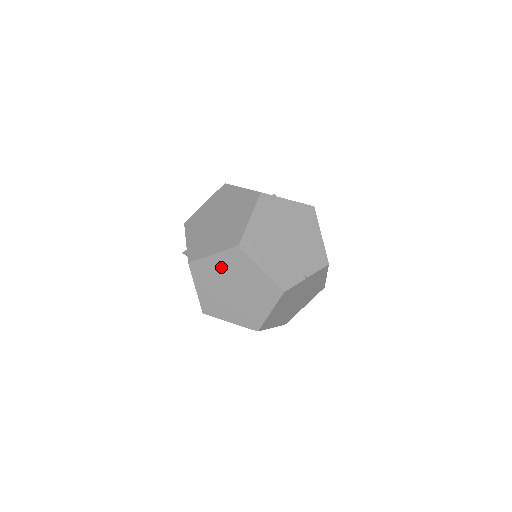
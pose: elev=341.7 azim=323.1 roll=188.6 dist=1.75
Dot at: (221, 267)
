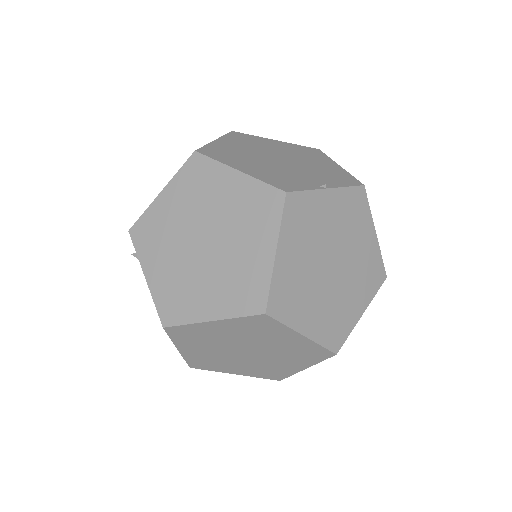
Dot at: (177, 207)
